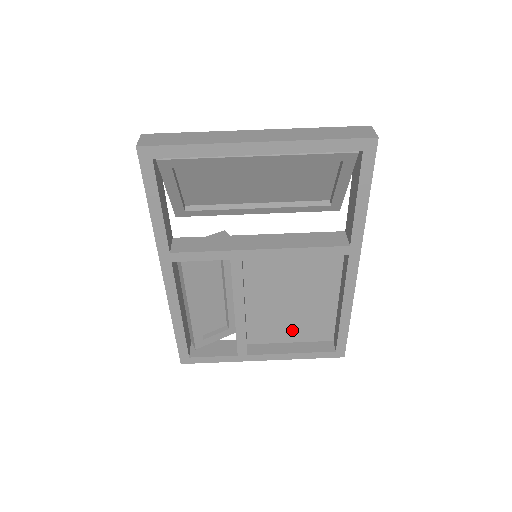
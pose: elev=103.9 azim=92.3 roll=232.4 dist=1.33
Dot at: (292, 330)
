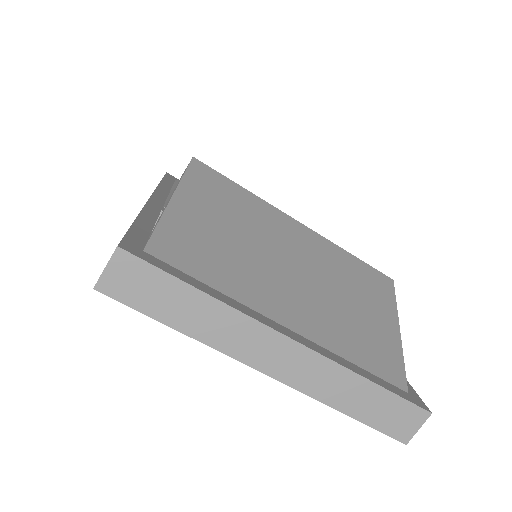
Dot at: occluded
